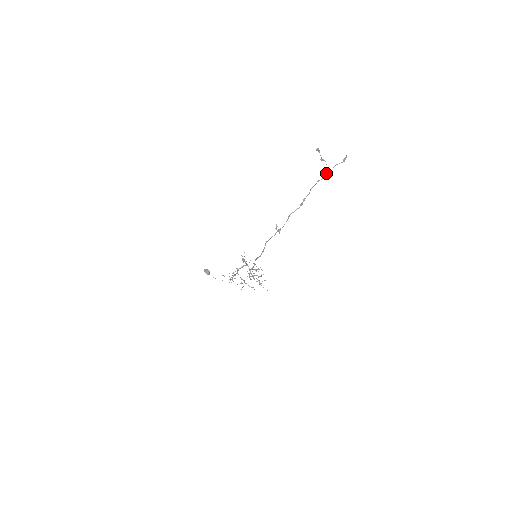
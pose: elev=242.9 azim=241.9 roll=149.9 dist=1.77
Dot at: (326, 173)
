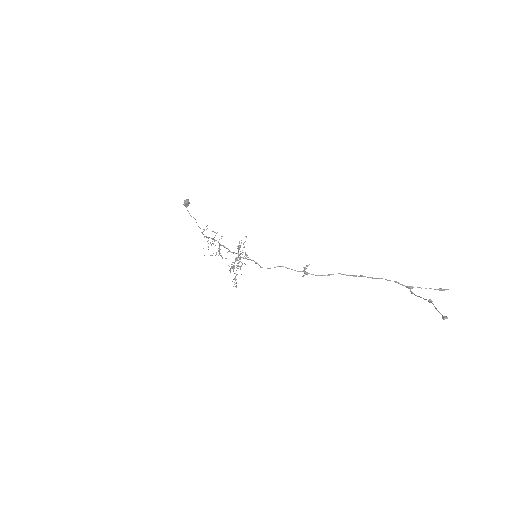
Dot at: (413, 287)
